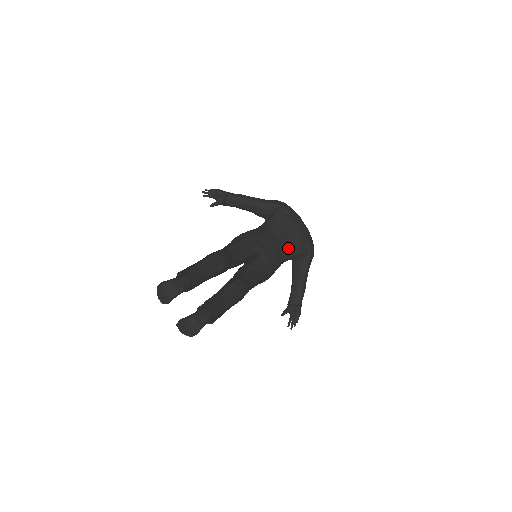
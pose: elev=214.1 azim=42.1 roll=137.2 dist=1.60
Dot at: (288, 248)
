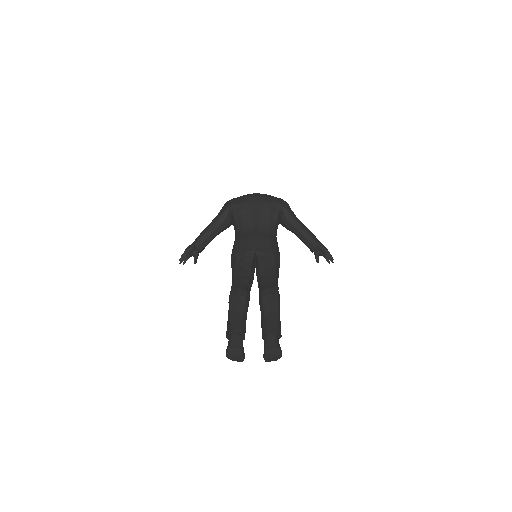
Dot at: (267, 224)
